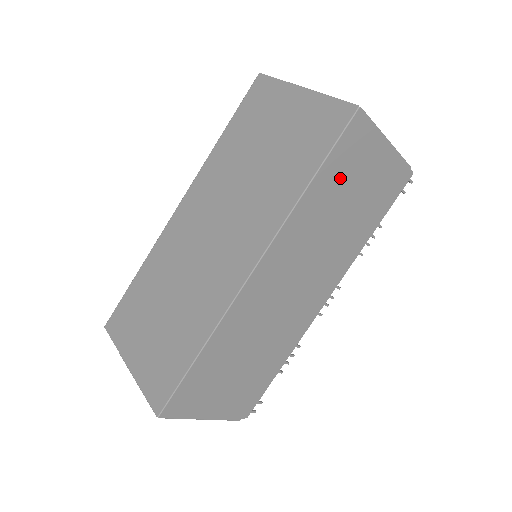
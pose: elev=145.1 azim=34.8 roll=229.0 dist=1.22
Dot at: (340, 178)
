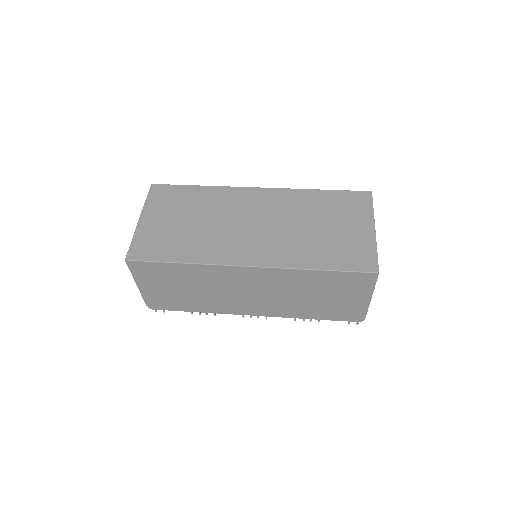
Dot at: (332, 284)
